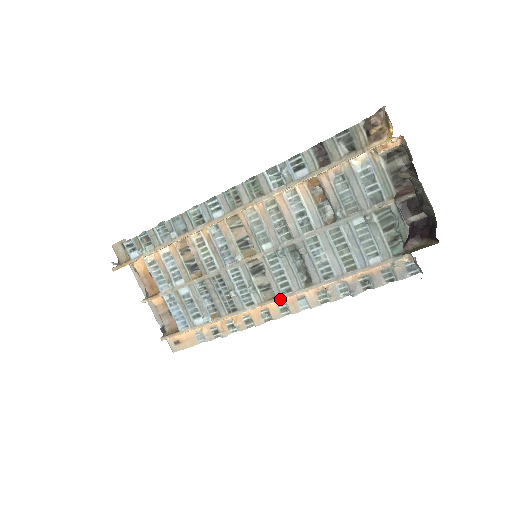
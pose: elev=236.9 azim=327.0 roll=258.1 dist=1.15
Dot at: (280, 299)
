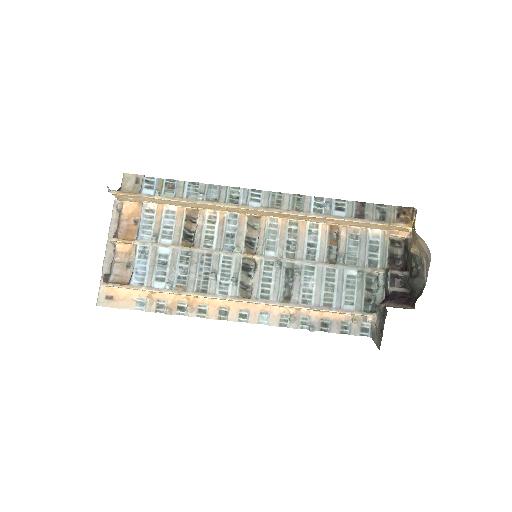
Dot at: (254, 301)
